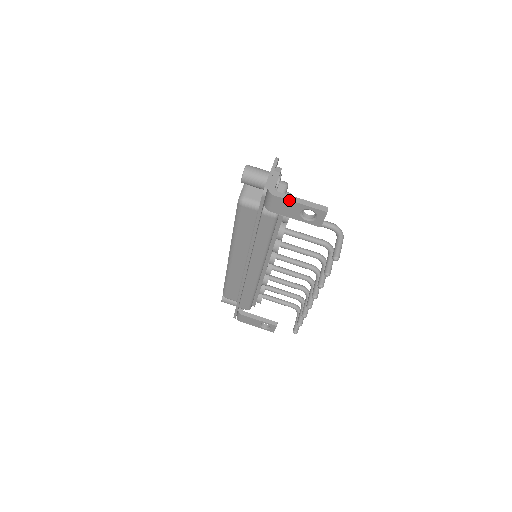
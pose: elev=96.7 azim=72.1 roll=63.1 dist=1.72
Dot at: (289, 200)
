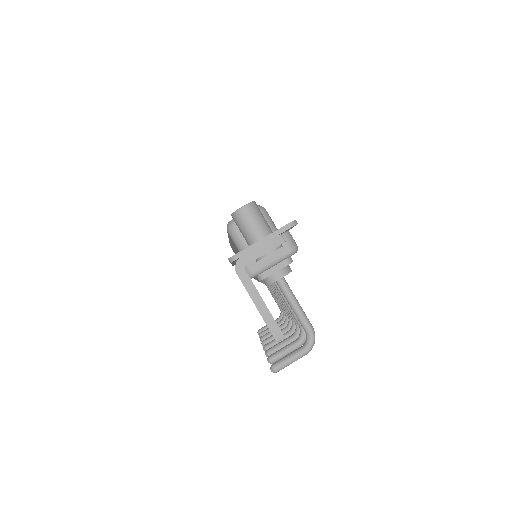
Dot at: (248, 293)
